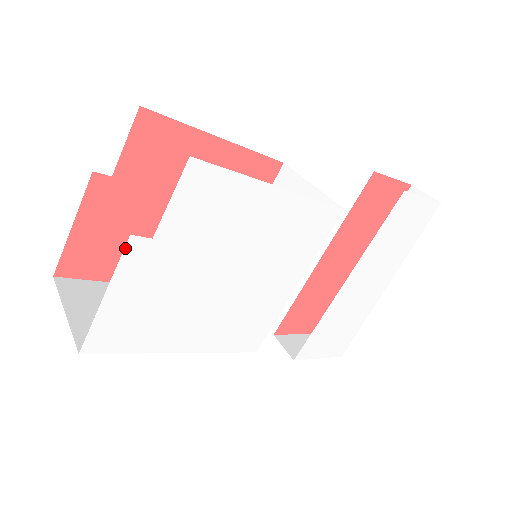
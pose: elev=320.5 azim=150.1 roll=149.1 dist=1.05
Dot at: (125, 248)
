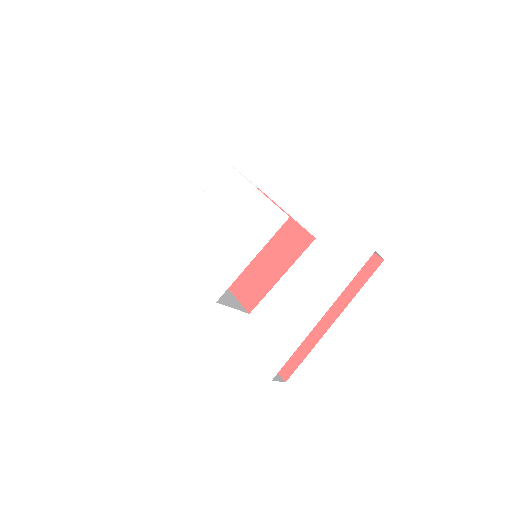
Dot at: (196, 193)
